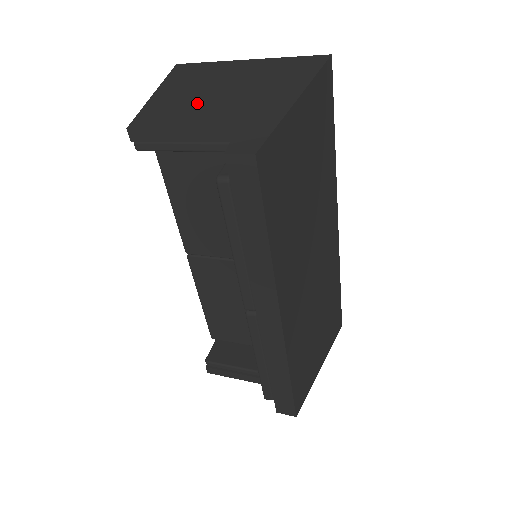
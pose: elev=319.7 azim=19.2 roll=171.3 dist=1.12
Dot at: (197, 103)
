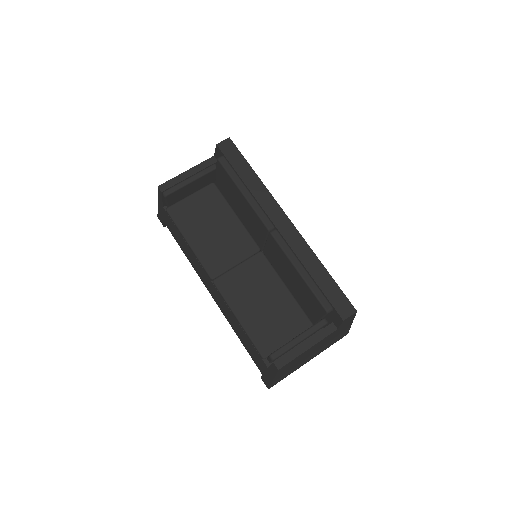
Dot at: occluded
